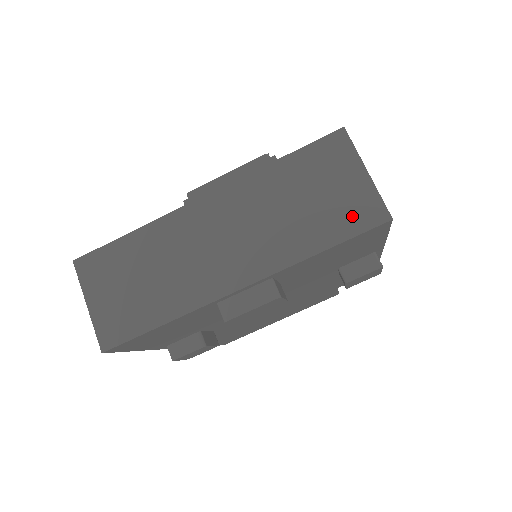
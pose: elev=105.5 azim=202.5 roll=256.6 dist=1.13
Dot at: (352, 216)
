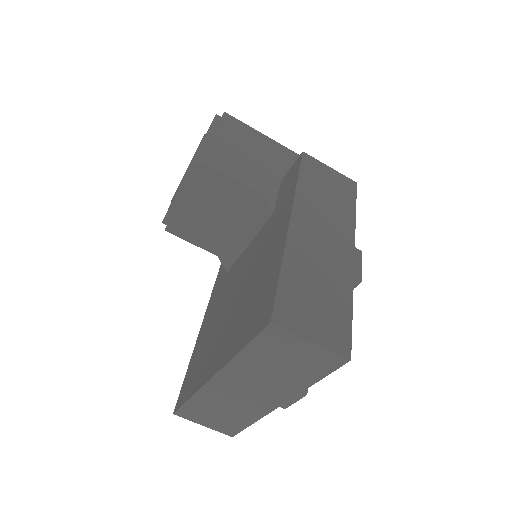
Dot at: (321, 365)
